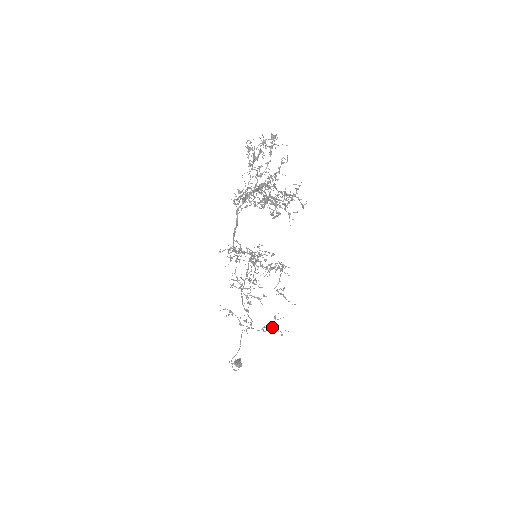
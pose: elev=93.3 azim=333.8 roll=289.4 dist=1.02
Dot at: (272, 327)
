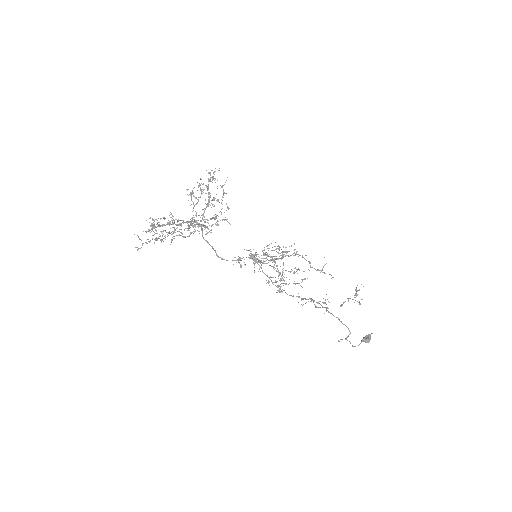
Dot at: occluded
